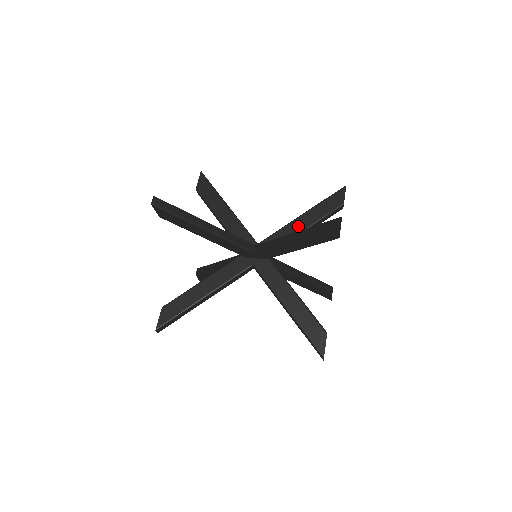
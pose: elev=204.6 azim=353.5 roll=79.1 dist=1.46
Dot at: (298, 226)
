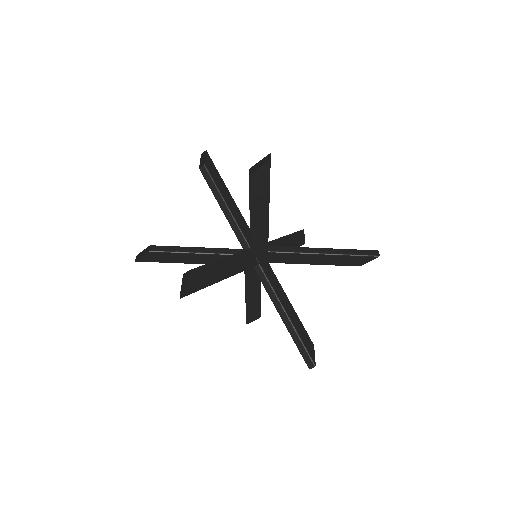
Dot at: (283, 245)
